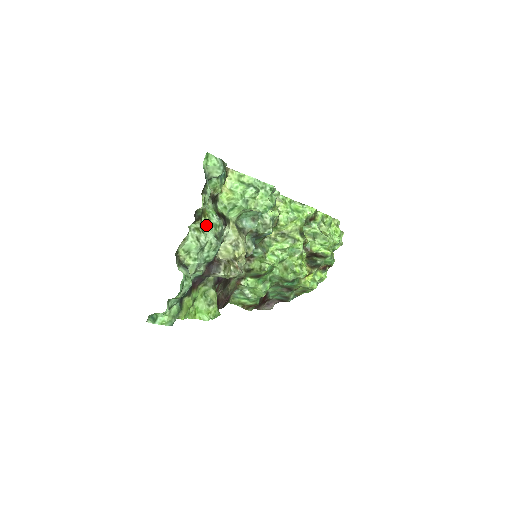
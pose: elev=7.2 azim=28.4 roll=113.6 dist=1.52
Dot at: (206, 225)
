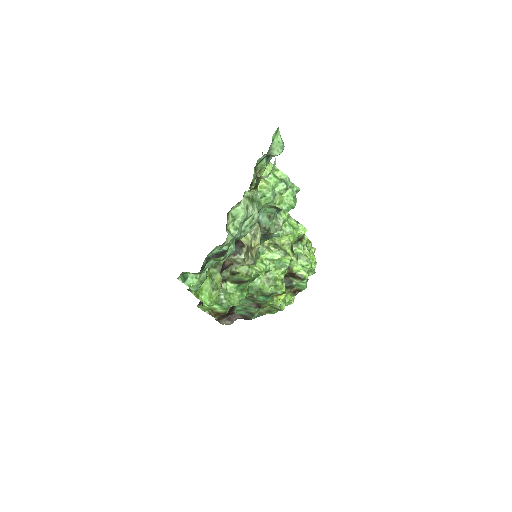
Dot at: (254, 198)
